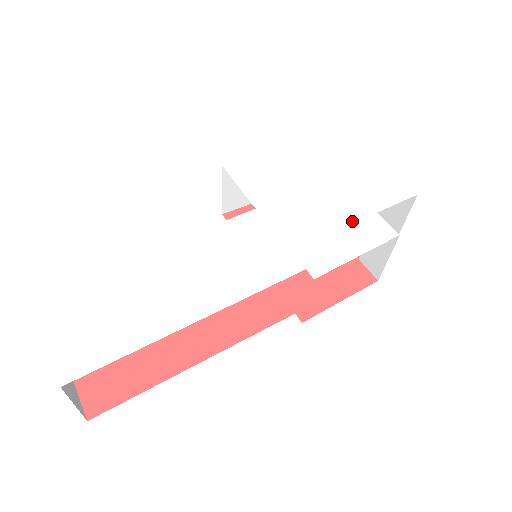
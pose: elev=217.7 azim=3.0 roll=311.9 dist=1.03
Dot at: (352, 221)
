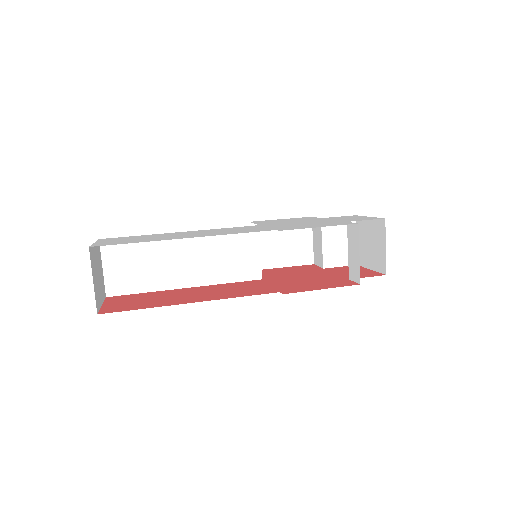
Dot at: (325, 223)
